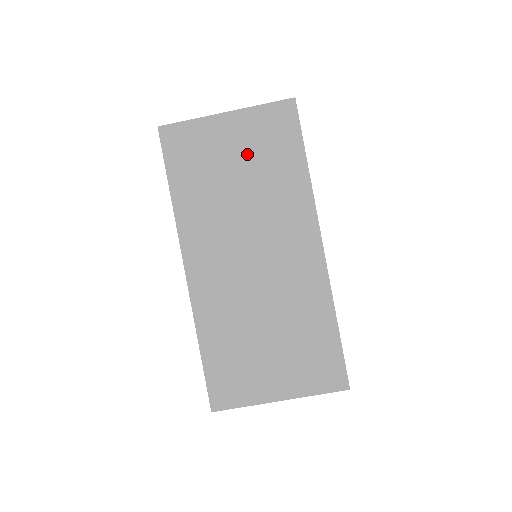
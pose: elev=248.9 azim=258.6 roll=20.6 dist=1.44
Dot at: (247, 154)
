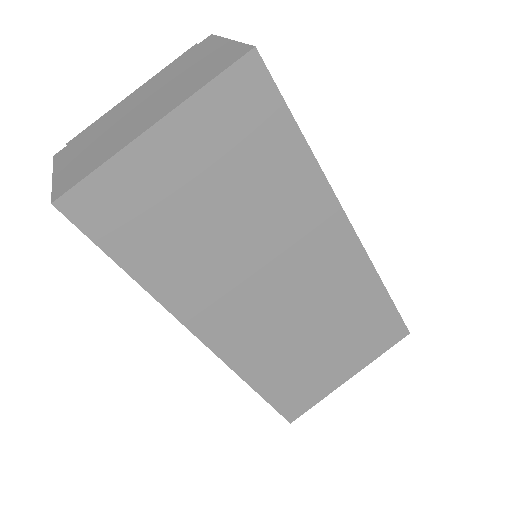
Dot at: (217, 172)
